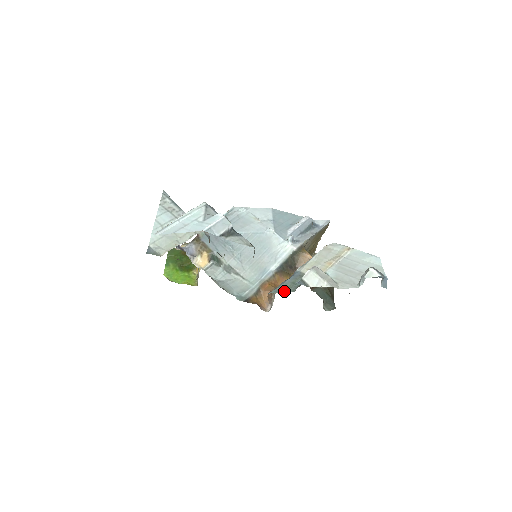
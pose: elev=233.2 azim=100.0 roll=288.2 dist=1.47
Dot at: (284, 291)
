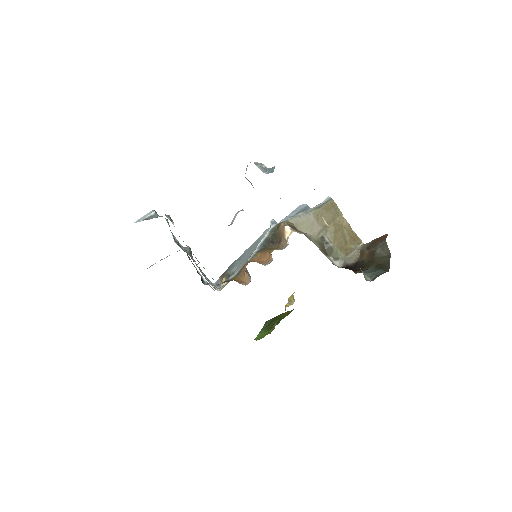
Dot at: occluded
